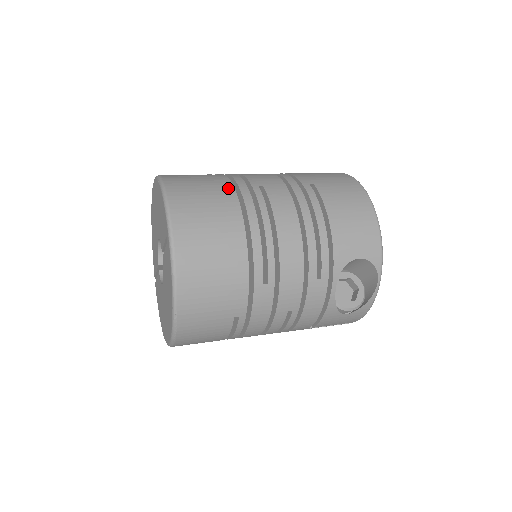
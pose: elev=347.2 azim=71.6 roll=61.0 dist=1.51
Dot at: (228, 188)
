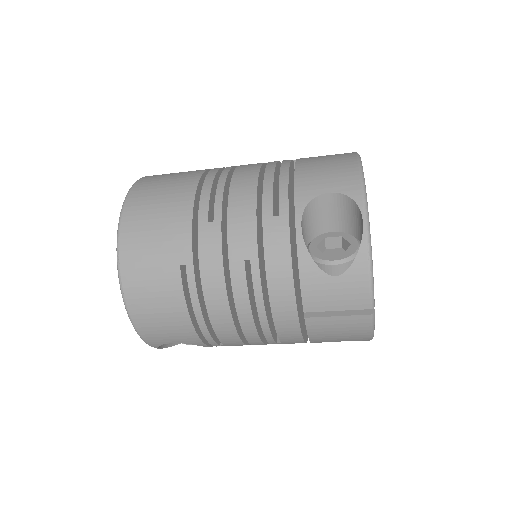
Dot at: occluded
